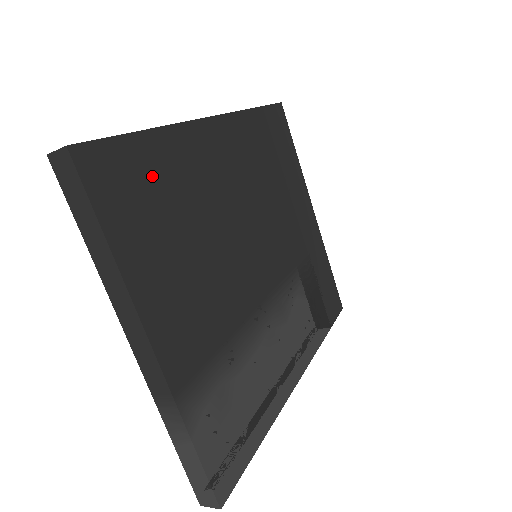
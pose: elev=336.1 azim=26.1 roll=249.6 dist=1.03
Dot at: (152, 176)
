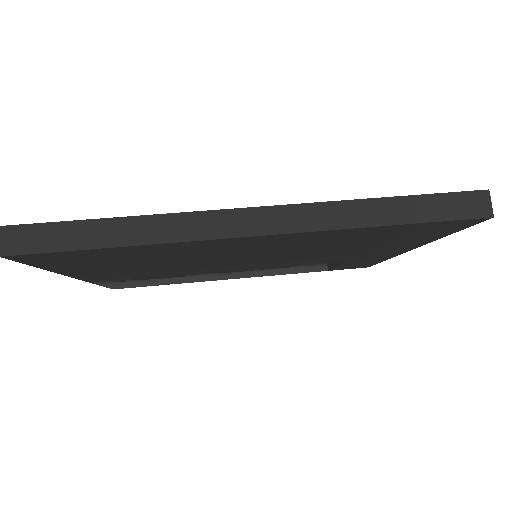
Dot at: (112, 256)
